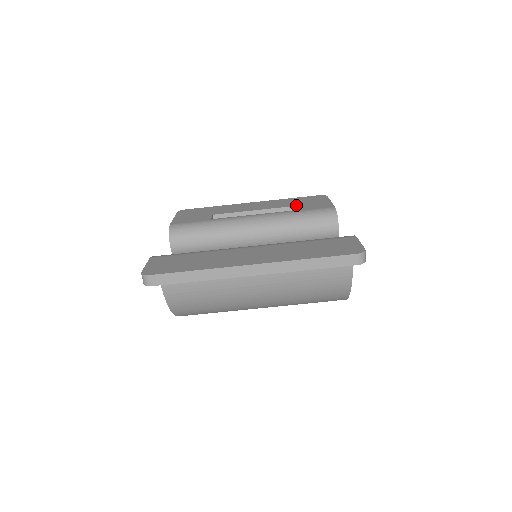
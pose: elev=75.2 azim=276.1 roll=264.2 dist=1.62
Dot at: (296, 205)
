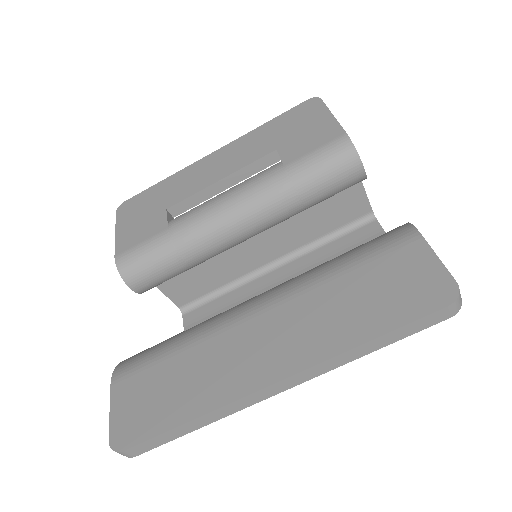
Dot at: (282, 144)
